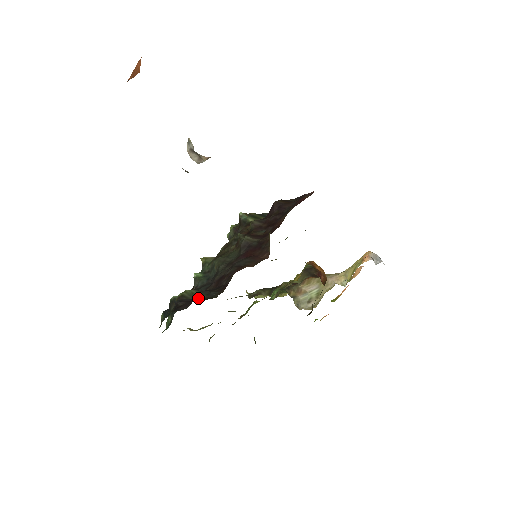
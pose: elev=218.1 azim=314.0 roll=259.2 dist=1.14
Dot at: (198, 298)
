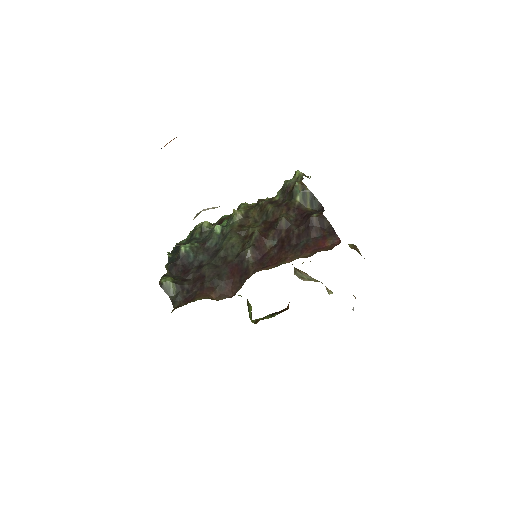
Dot at: (169, 294)
